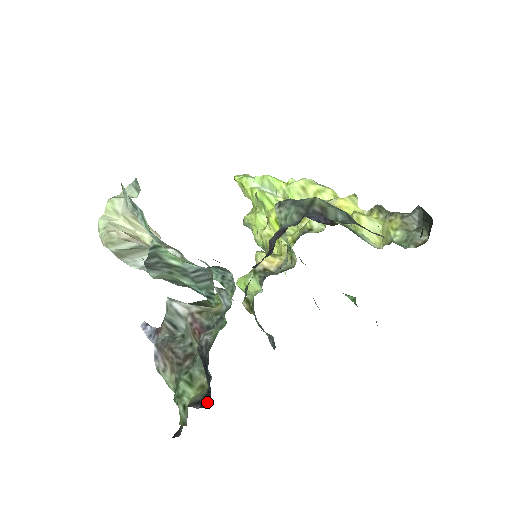
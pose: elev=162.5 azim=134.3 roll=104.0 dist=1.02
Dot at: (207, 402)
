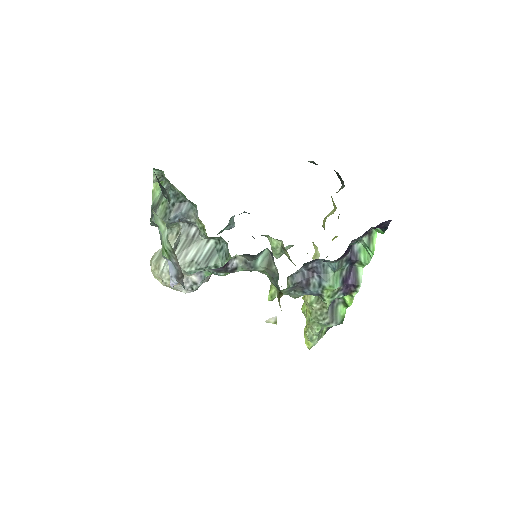
Dot at: occluded
